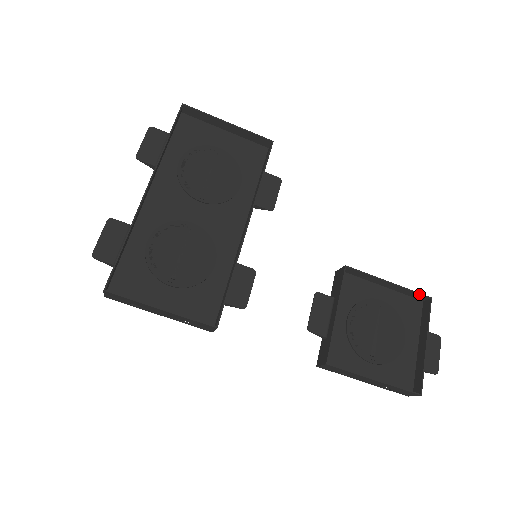
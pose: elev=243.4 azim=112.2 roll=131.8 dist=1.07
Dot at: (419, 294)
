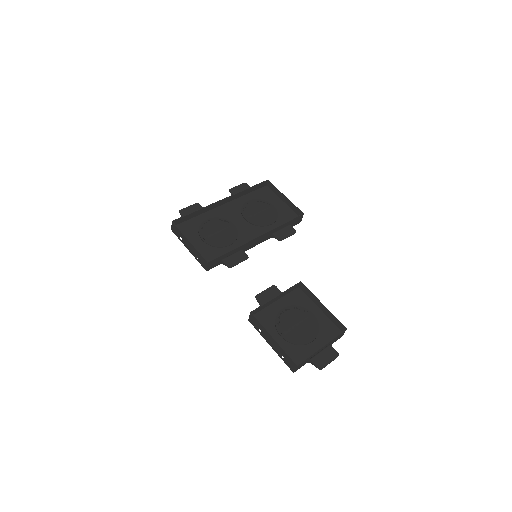
Dot at: (339, 322)
